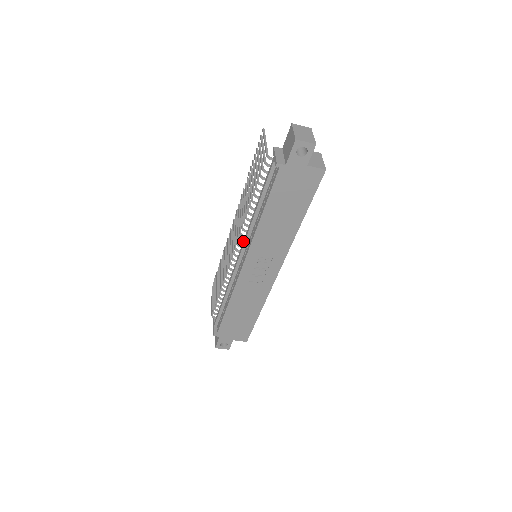
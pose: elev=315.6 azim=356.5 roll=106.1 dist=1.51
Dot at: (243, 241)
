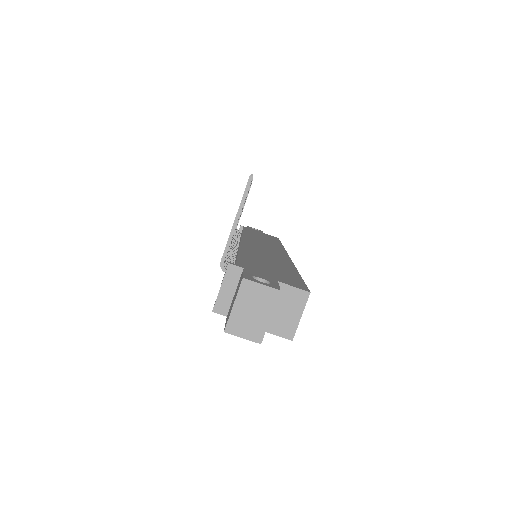
Dot at: occluded
